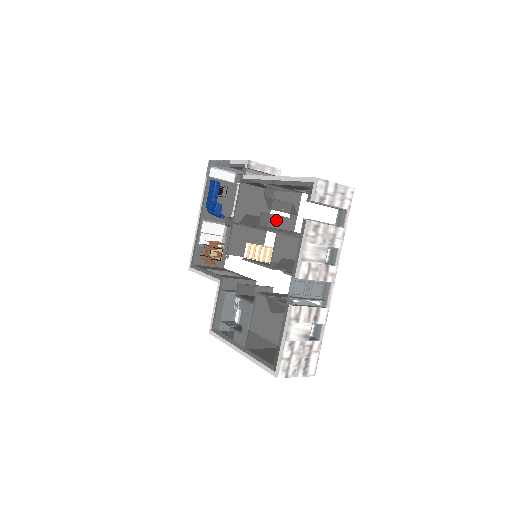
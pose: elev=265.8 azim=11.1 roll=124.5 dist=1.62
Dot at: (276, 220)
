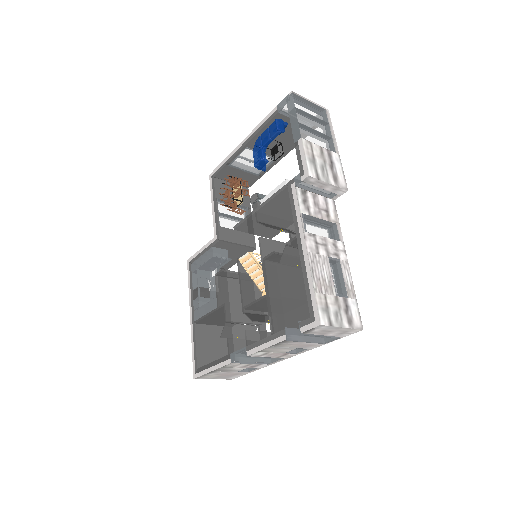
Dot at: occluded
